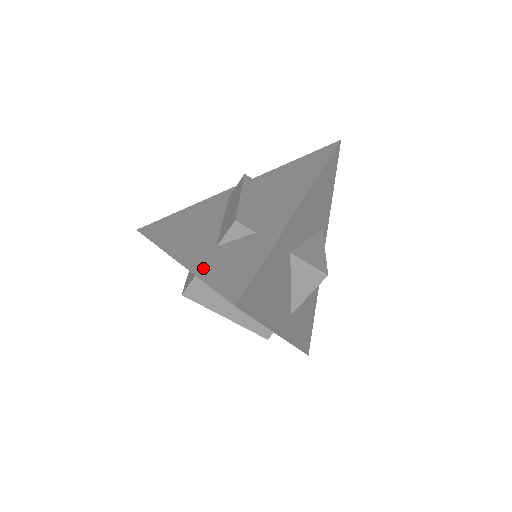
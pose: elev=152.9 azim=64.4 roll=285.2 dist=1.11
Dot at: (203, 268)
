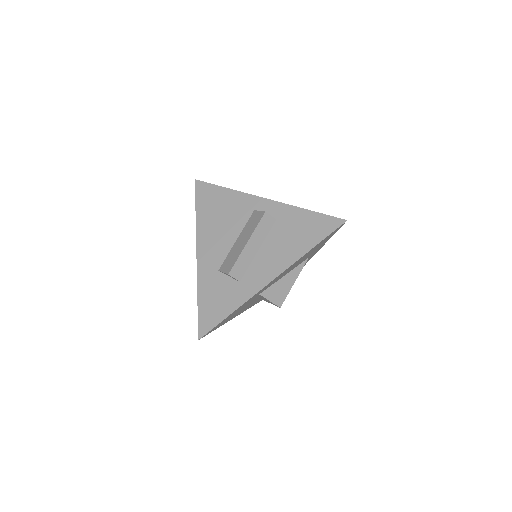
Dot at: (203, 286)
